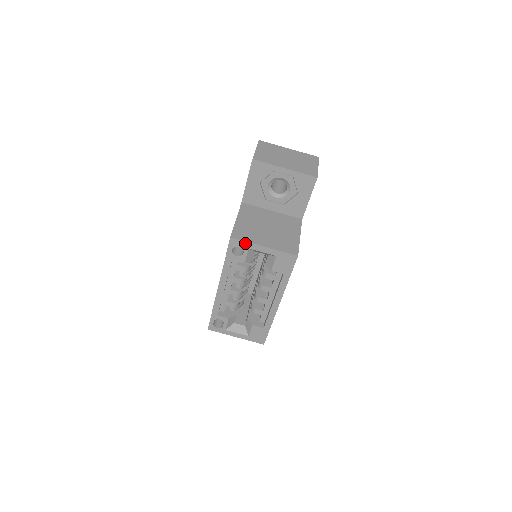
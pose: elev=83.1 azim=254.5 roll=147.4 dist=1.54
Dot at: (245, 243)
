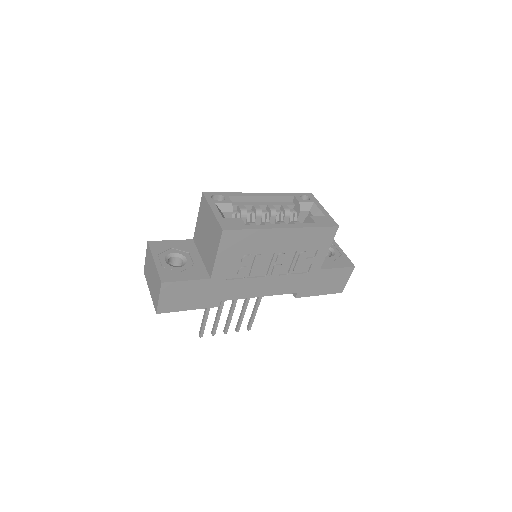
Dot at: (316, 200)
